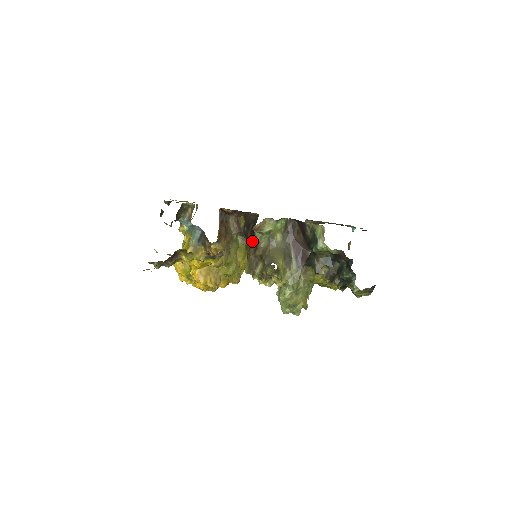
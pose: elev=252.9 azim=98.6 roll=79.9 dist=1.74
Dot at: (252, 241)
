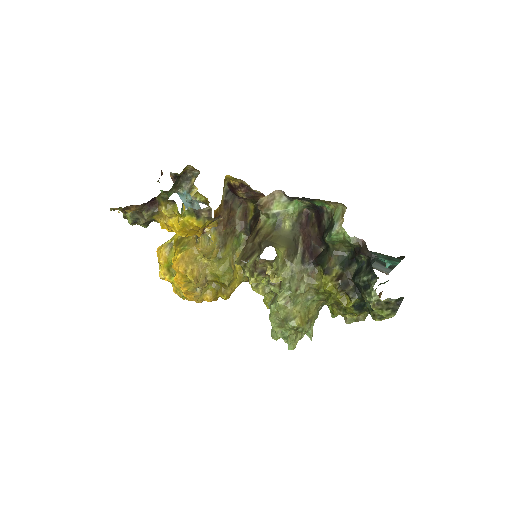
Dot at: (255, 229)
